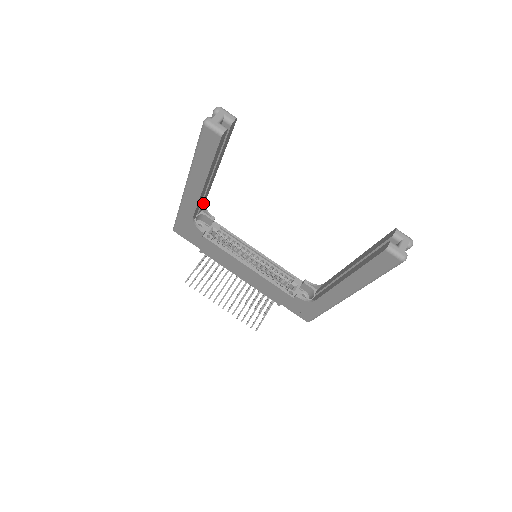
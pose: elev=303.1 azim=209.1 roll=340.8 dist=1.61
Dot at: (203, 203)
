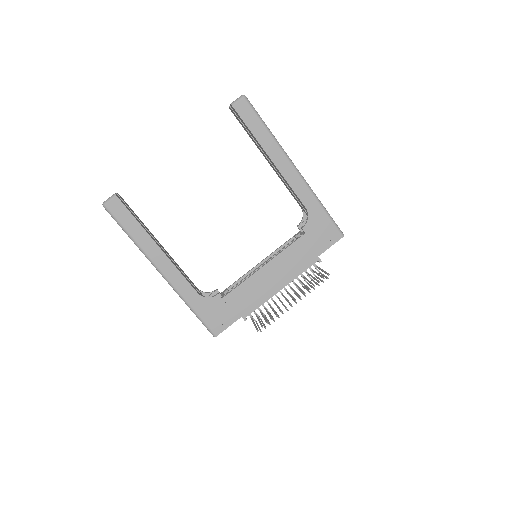
Dot at: (195, 287)
